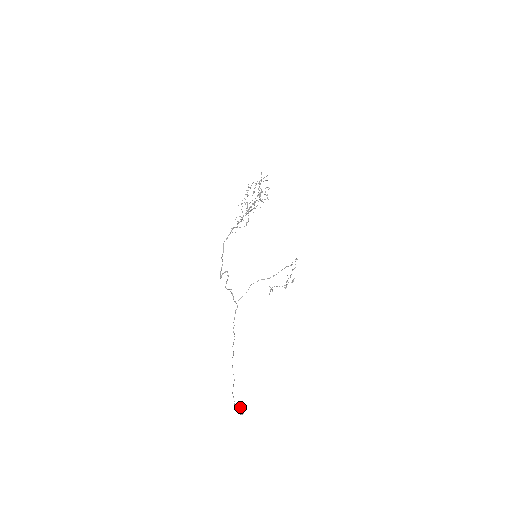
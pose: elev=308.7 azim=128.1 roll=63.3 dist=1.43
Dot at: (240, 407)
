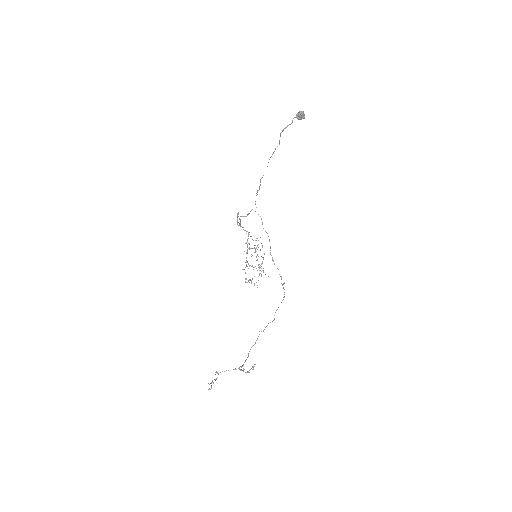
Dot at: occluded
